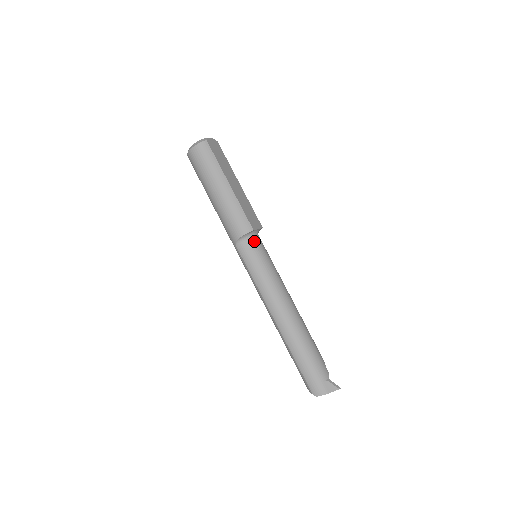
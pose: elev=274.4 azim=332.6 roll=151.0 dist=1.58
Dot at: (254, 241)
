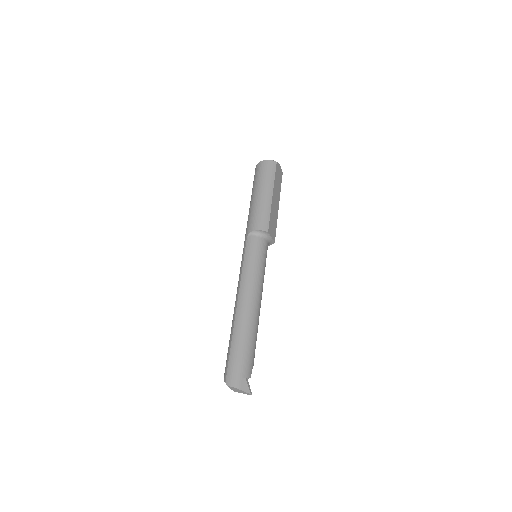
Dot at: (263, 241)
